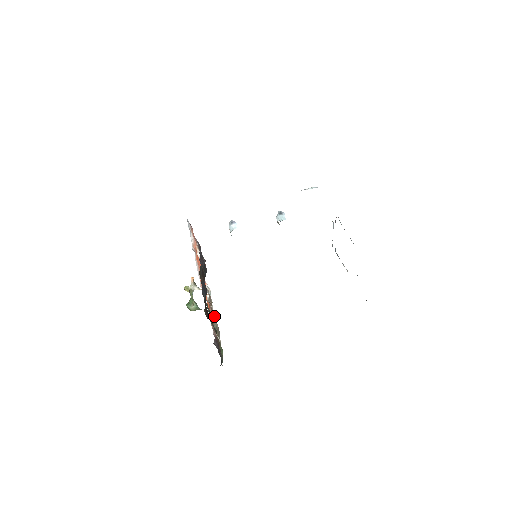
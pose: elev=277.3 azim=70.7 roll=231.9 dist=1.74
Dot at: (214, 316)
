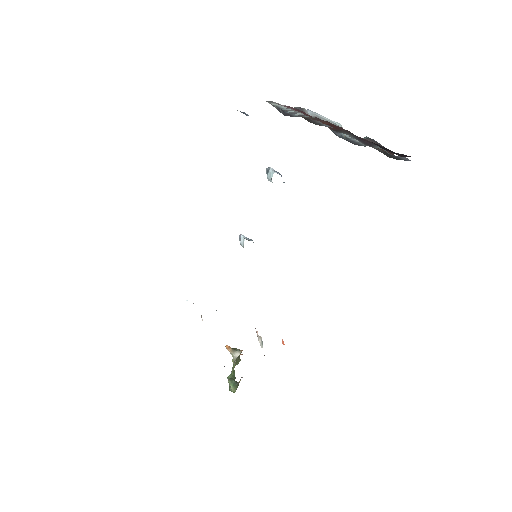
Dot at: occluded
